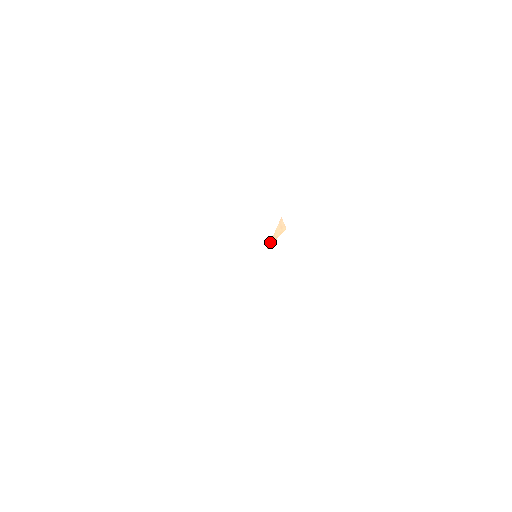
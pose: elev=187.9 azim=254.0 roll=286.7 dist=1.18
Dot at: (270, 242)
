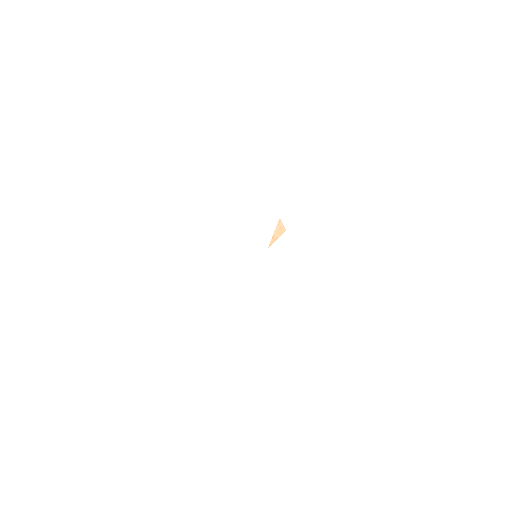
Dot at: (270, 242)
